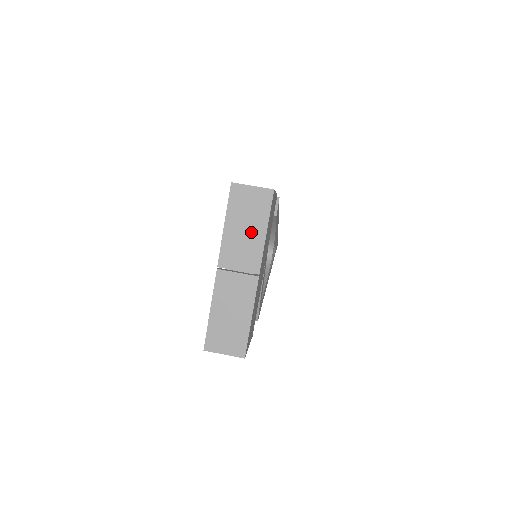
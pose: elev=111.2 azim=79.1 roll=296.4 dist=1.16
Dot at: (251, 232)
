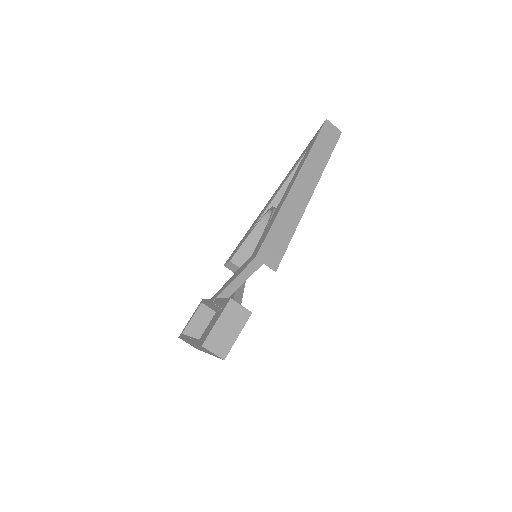
Dot at: (208, 352)
